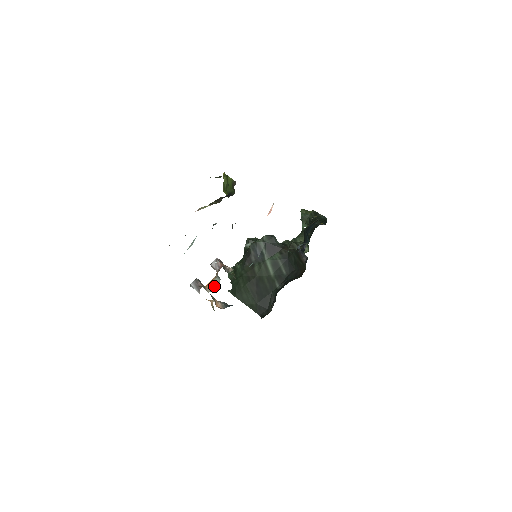
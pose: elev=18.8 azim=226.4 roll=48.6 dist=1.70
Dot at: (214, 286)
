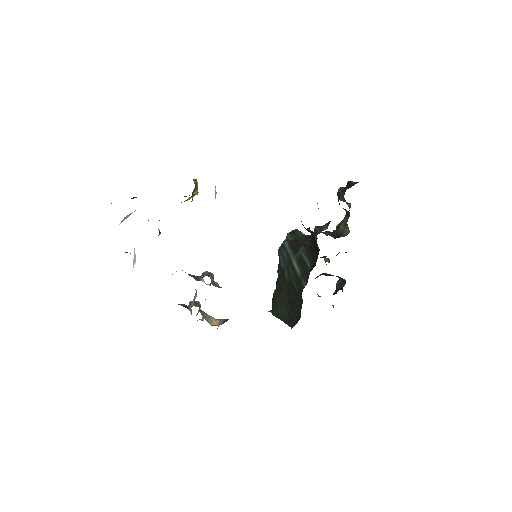
Dot at: (193, 301)
